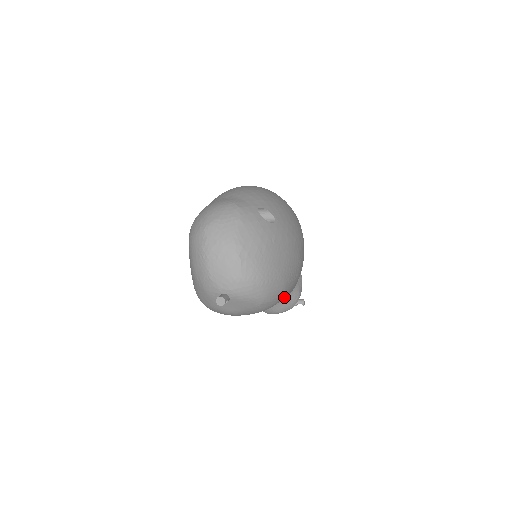
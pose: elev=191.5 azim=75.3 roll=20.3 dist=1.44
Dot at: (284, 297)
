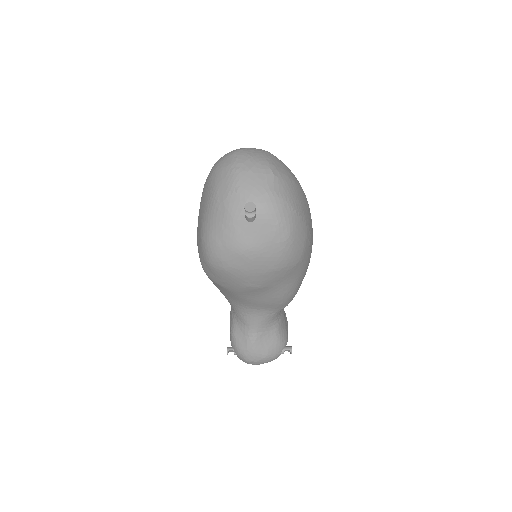
Dot at: (293, 282)
